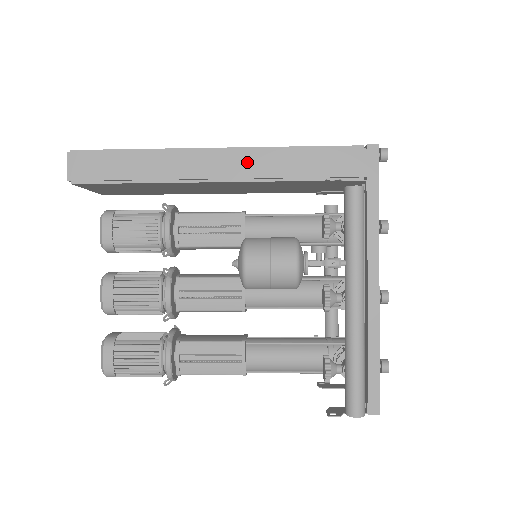
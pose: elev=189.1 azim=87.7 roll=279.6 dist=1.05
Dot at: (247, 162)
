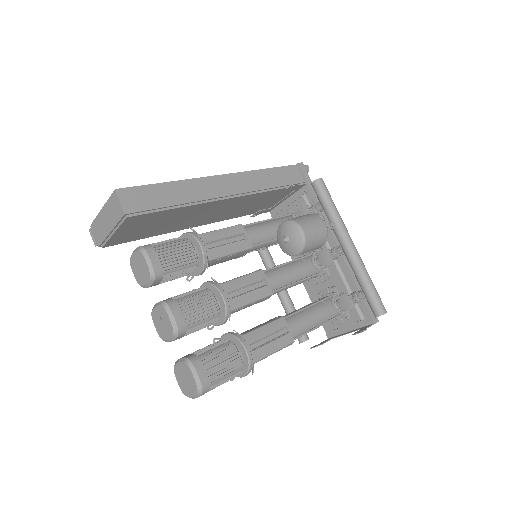
Dot at: (244, 181)
